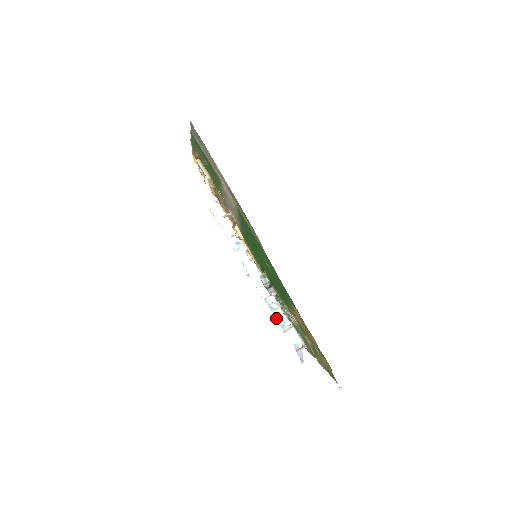
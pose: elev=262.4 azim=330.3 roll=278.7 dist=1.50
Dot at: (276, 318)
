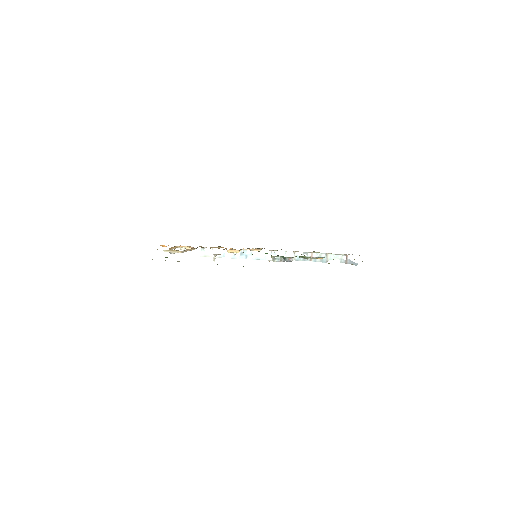
Dot at: (313, 261)
